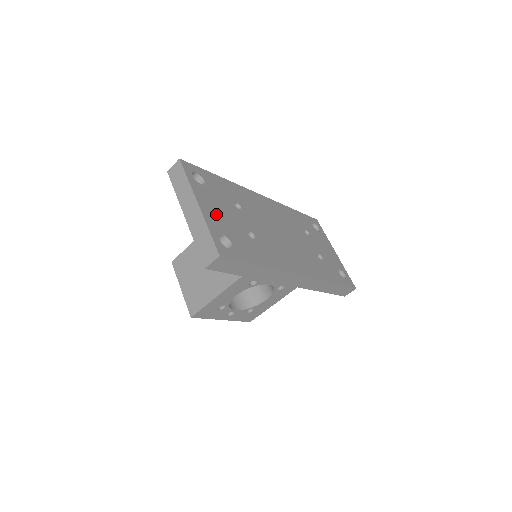
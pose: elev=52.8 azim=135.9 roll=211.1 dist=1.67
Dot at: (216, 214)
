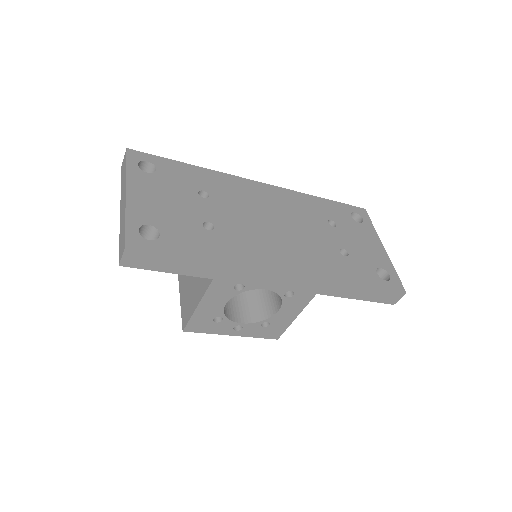
Dot at: (153, 203)
